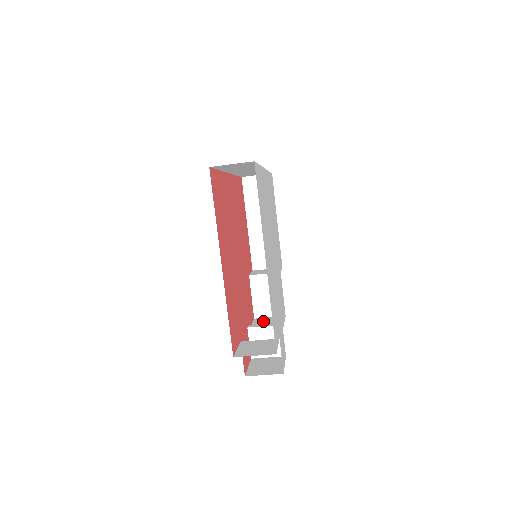
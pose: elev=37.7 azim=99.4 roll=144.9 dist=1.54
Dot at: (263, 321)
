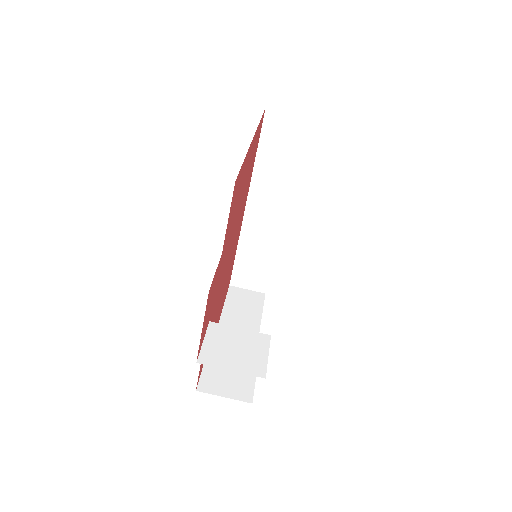
Dot at: occluded
